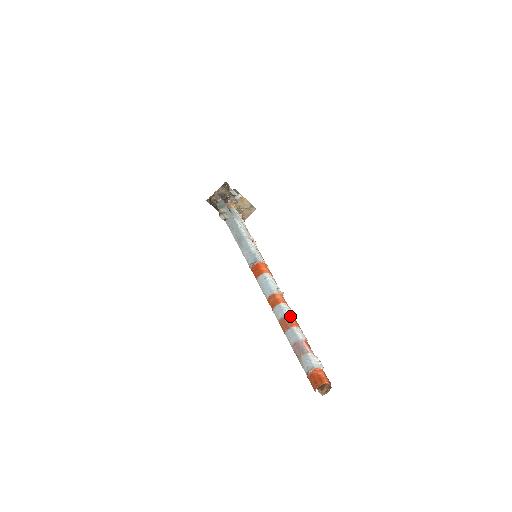
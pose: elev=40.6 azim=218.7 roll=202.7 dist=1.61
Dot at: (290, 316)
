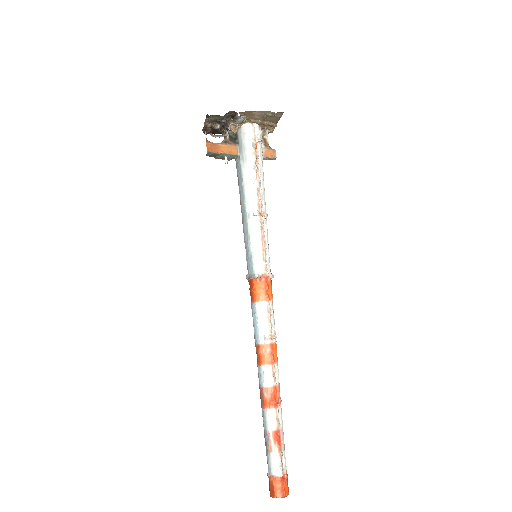
Dot at: (267, 389)
